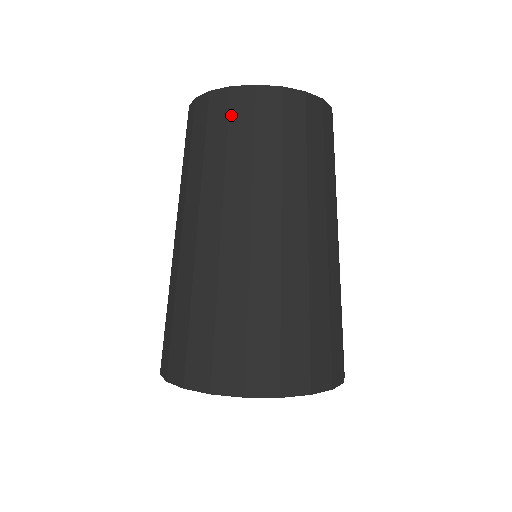
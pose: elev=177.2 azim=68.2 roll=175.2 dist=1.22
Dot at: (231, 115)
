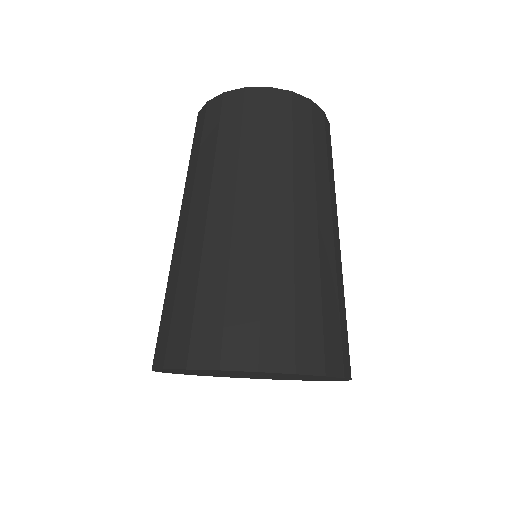
Dot at: (205, 123)
